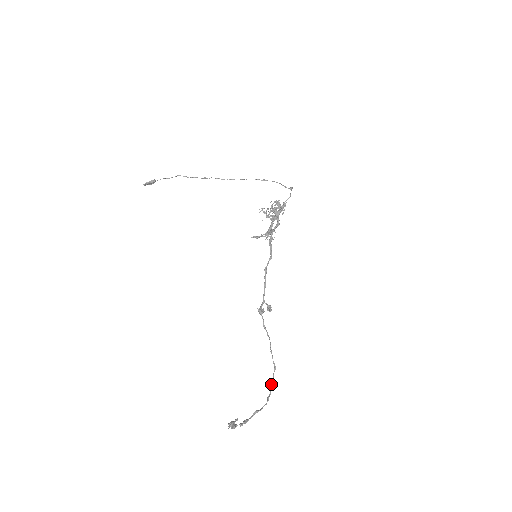
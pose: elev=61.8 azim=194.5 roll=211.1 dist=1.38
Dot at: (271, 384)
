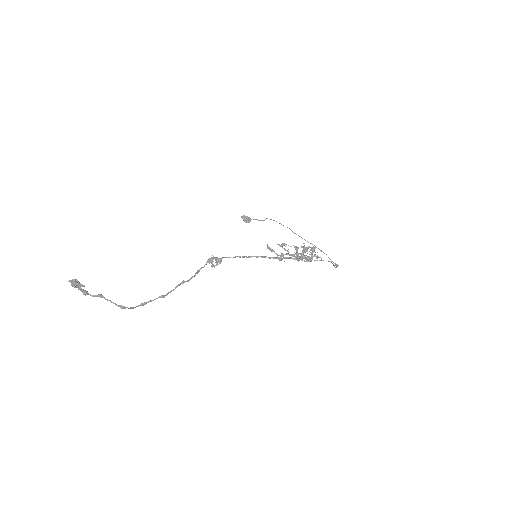
Dot at: (142, 303)
